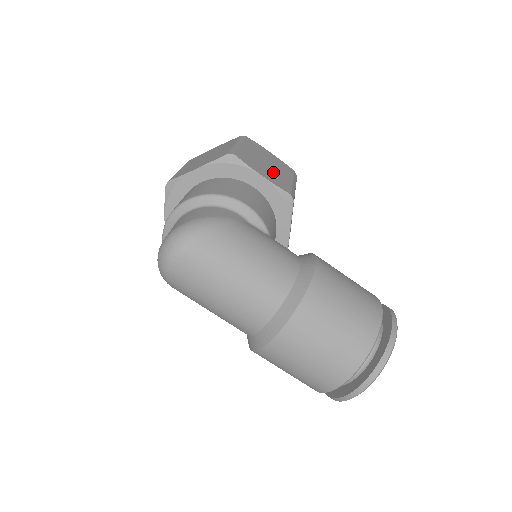
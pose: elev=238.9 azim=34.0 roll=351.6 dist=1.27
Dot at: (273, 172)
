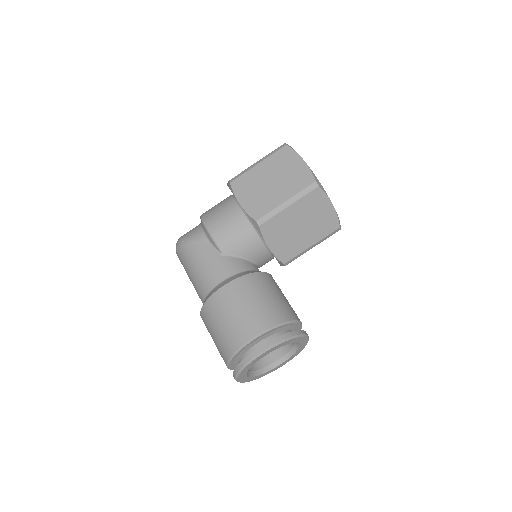
Dot at: (265, 193)
